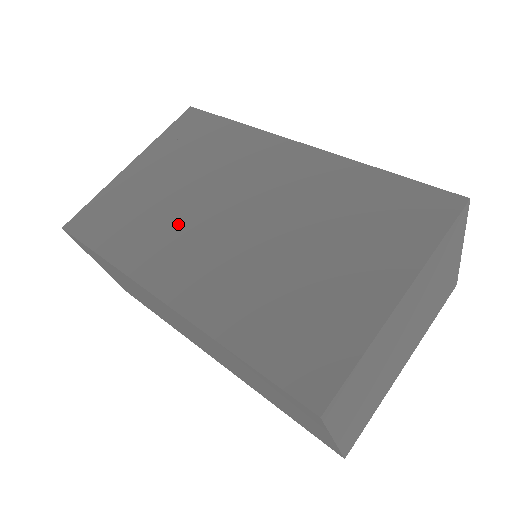
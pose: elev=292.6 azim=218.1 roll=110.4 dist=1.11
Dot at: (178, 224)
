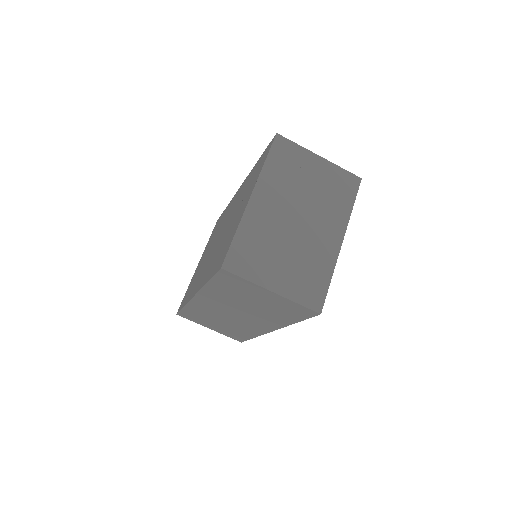
Dot at: occluded
